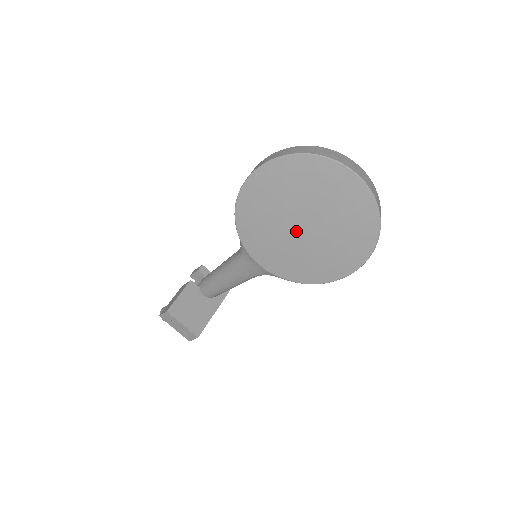
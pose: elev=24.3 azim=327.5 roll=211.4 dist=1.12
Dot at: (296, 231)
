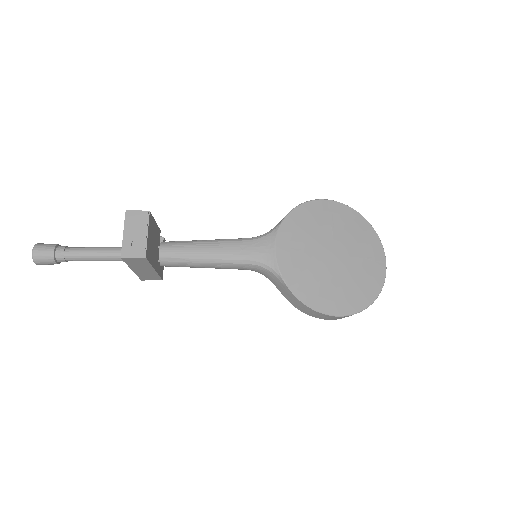
Dot at: (326, 253)
